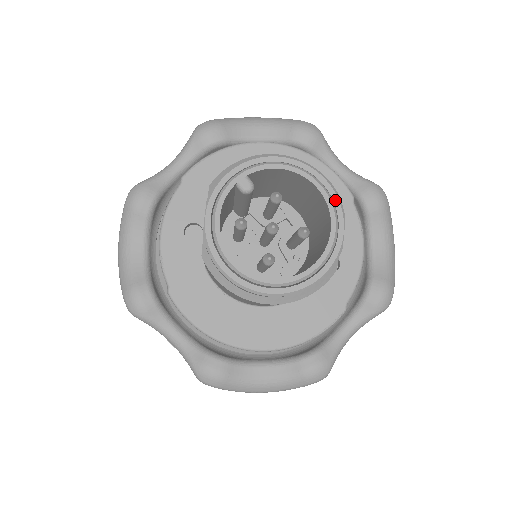
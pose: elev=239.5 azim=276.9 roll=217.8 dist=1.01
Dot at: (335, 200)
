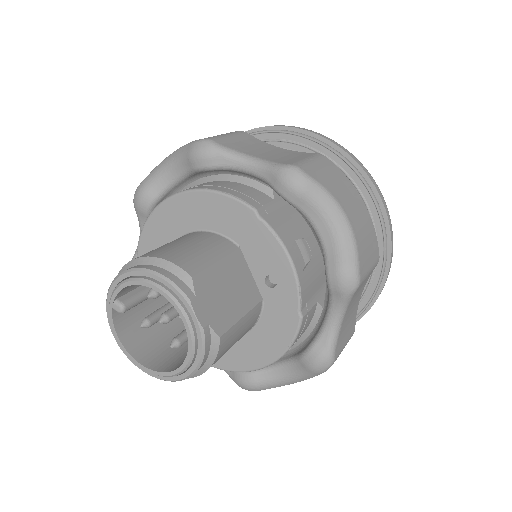
Dot at: (175, 292)
